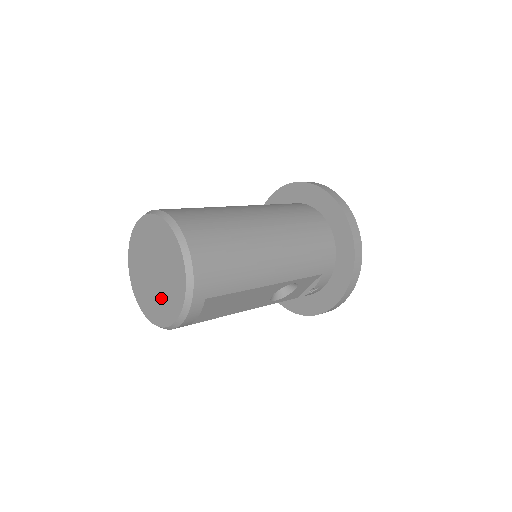
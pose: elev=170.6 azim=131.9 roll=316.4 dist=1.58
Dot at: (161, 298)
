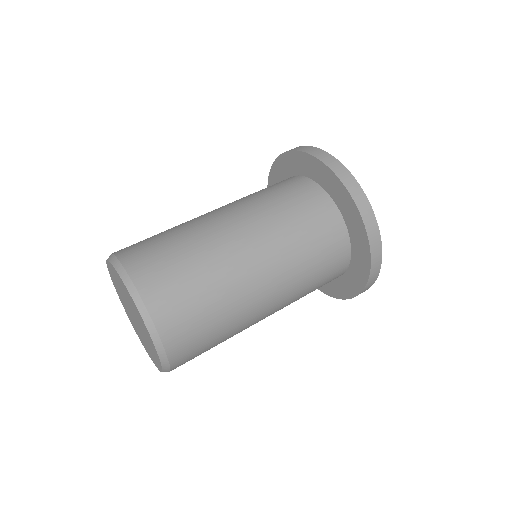
Dot at: (134, 323)
